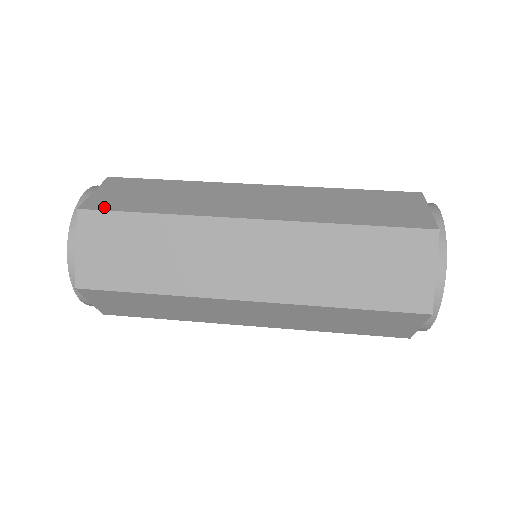
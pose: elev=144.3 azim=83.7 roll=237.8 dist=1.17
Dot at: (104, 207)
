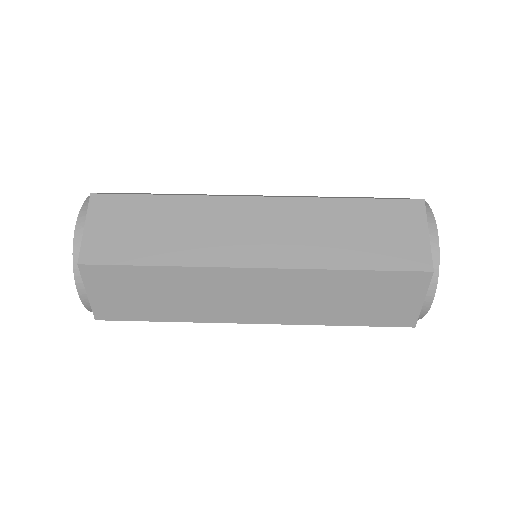
Dot at: (104, 259)
